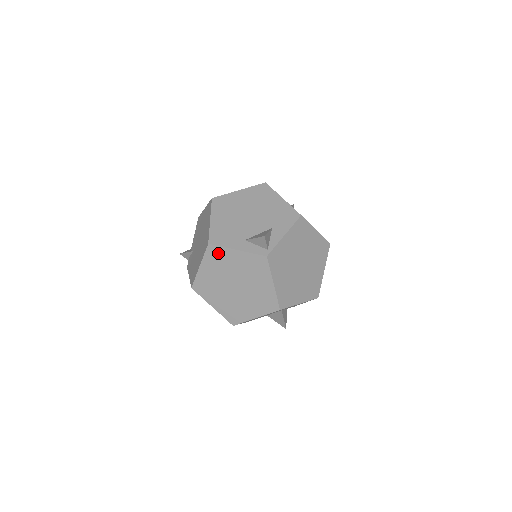
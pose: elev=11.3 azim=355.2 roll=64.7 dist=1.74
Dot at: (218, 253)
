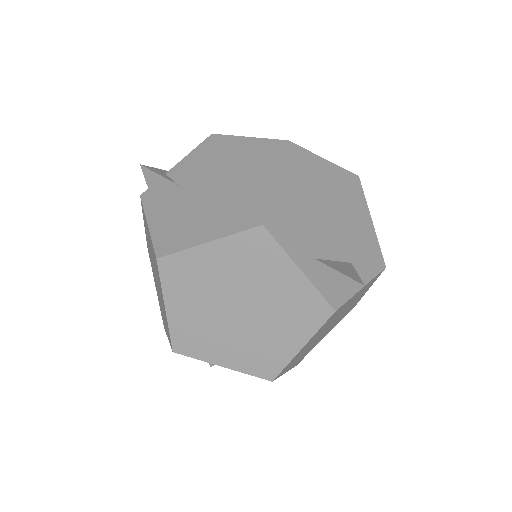
Dot at: (264, 249)
